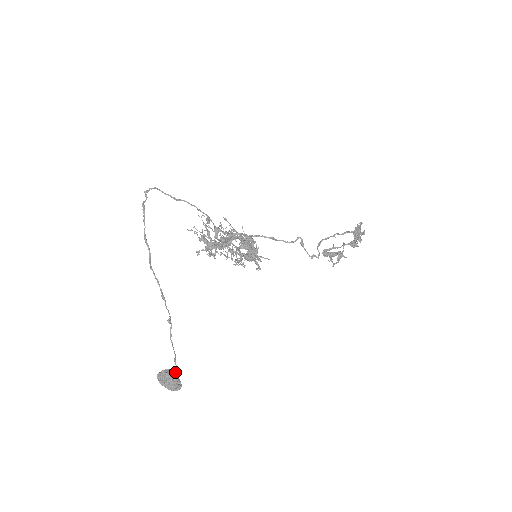
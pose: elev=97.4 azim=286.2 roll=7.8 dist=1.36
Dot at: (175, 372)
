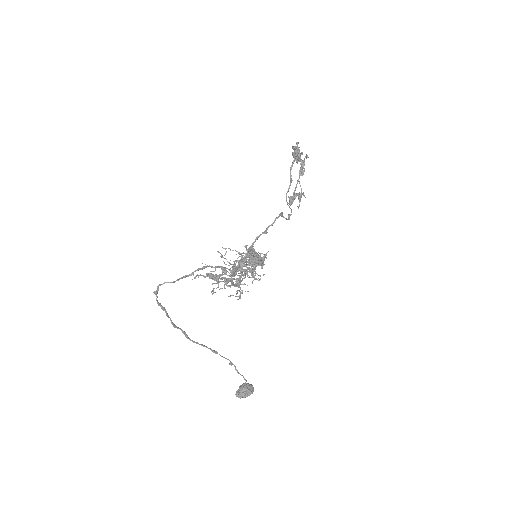
Dot at: (247, 384)
